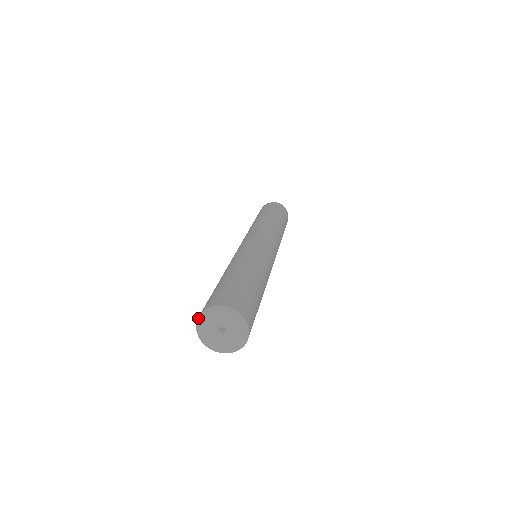
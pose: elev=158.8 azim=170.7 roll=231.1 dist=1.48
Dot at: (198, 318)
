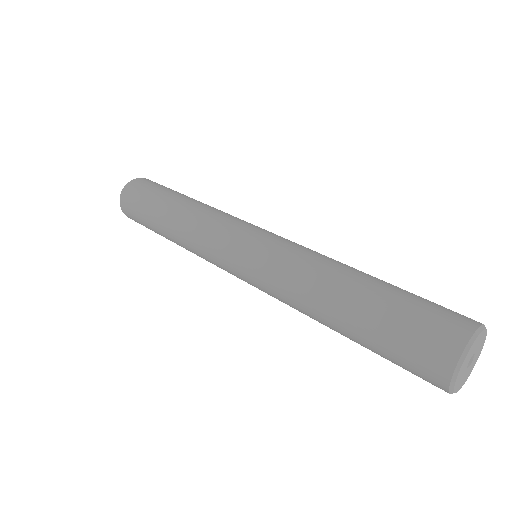
Dot at: (468, 345)
